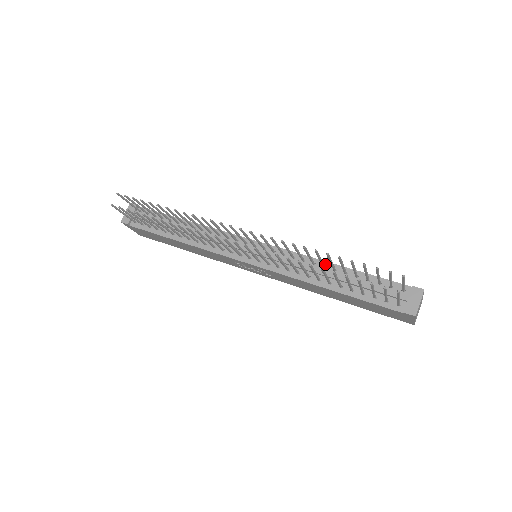
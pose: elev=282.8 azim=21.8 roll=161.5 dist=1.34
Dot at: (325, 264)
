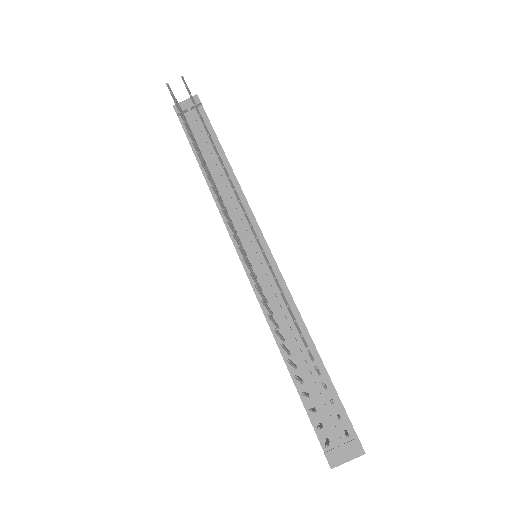
Dot at: (304, 331)
